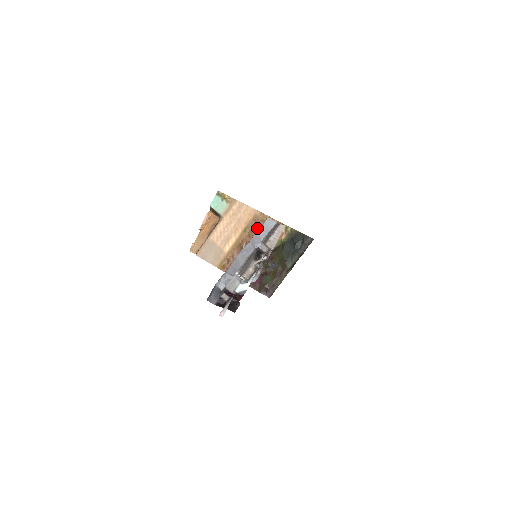
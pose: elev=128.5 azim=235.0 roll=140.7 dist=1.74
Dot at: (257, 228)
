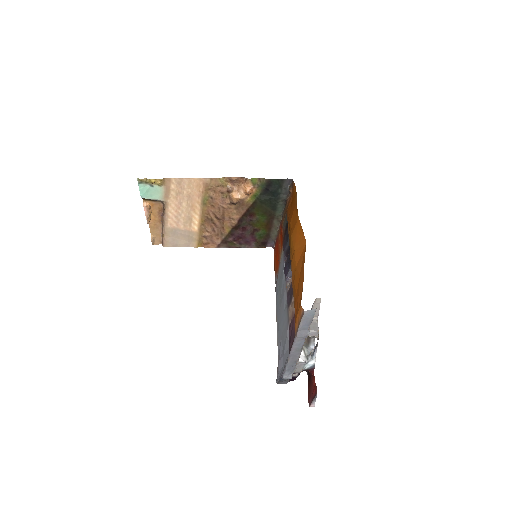
Dot at: (217, 196)
